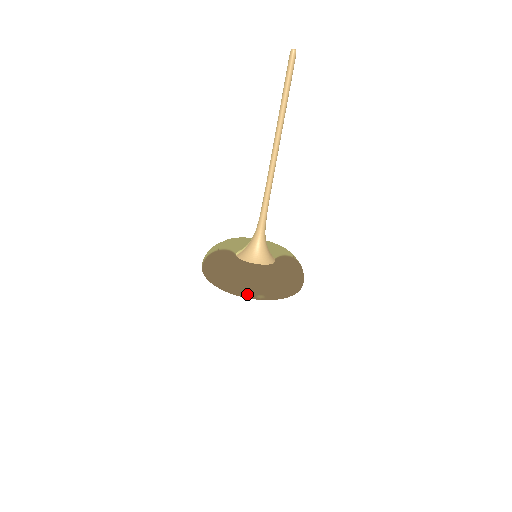
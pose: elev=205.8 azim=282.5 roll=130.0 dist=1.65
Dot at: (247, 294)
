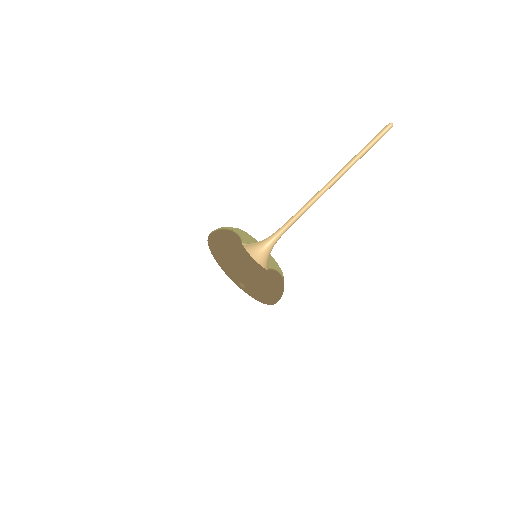
Dot at: (233, 276)
